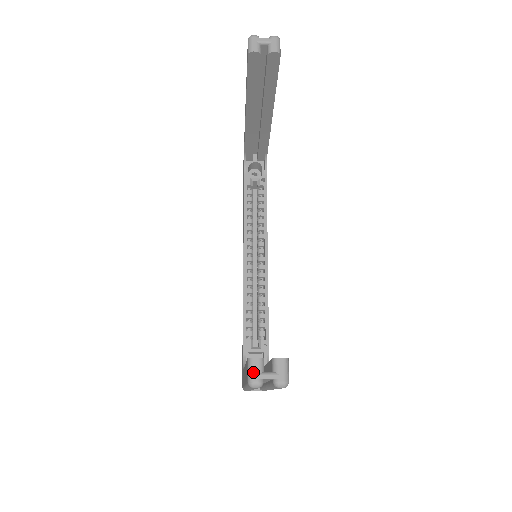
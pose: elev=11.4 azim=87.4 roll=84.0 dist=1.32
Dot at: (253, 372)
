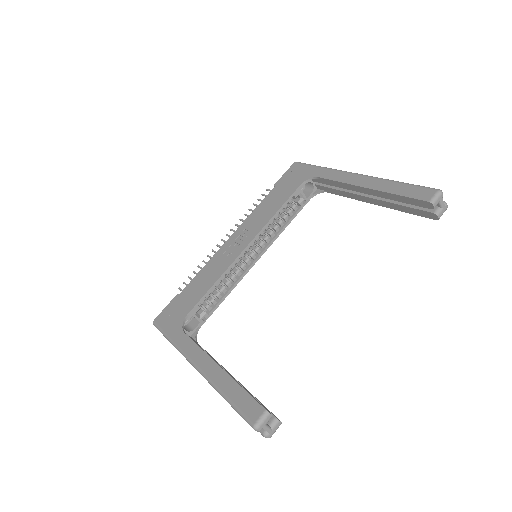
Dot at: (264, 422)
